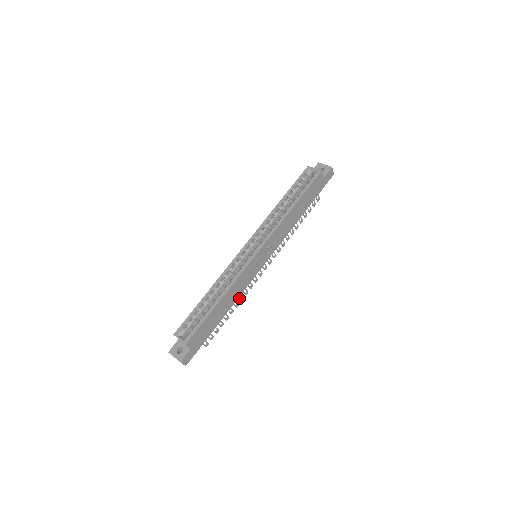
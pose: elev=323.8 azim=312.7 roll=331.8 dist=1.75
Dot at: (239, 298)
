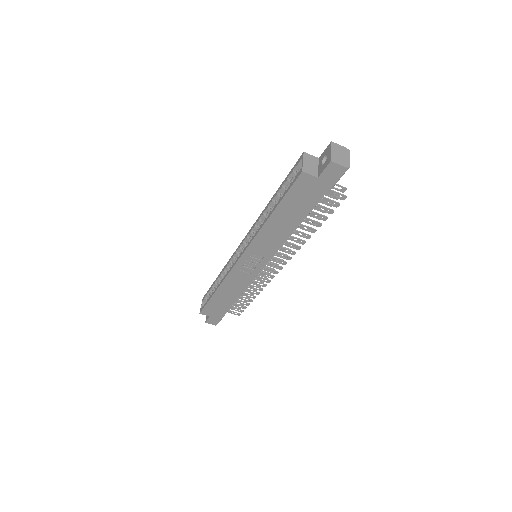
Dot at: (255, 288)
